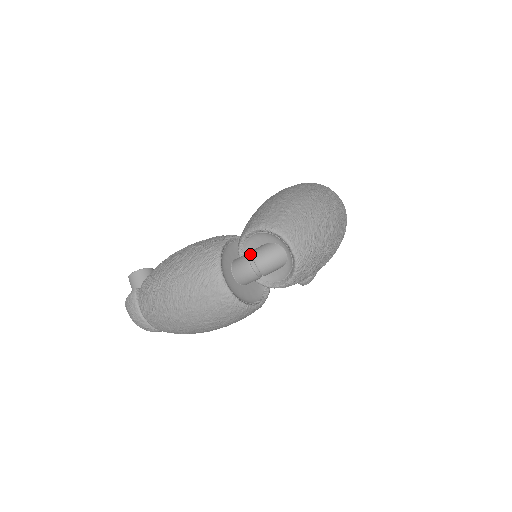
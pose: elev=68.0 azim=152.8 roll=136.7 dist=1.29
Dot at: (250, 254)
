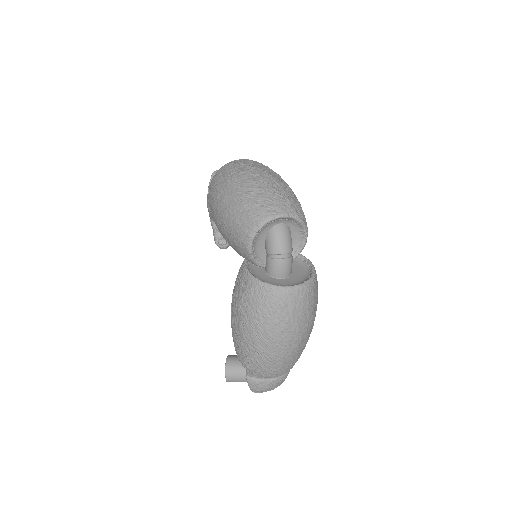
Dot at: (269, 256)
